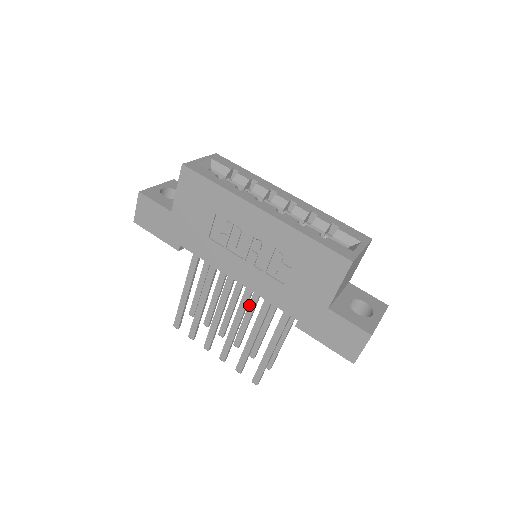
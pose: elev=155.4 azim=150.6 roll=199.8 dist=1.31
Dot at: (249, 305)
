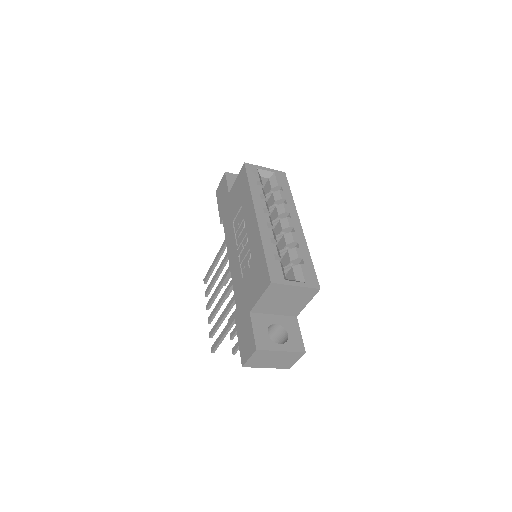
Dot at: occluded
